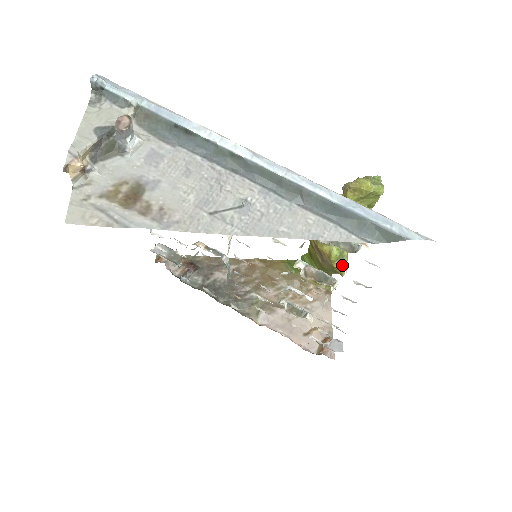
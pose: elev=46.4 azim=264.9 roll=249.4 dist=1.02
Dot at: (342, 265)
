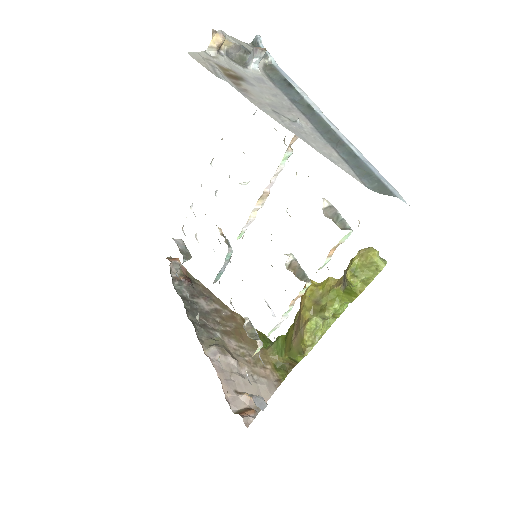
Dot at: (311, 342)
